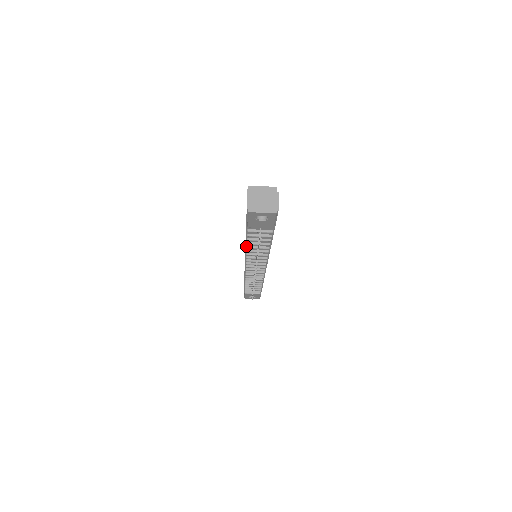
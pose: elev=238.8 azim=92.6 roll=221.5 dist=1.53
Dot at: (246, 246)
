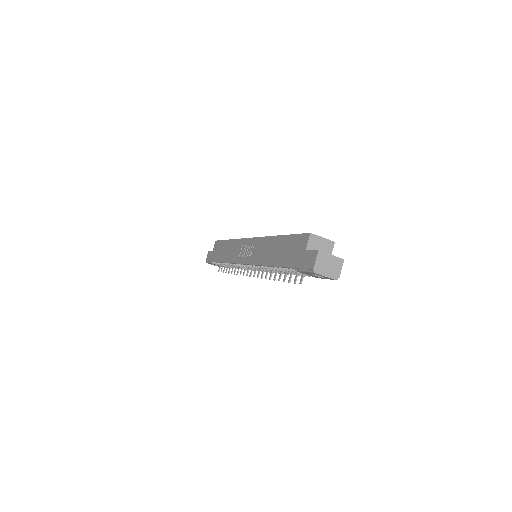
Dot at: (269, 266)
